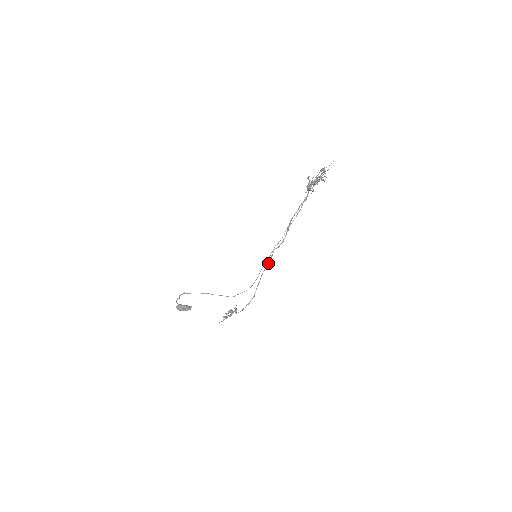
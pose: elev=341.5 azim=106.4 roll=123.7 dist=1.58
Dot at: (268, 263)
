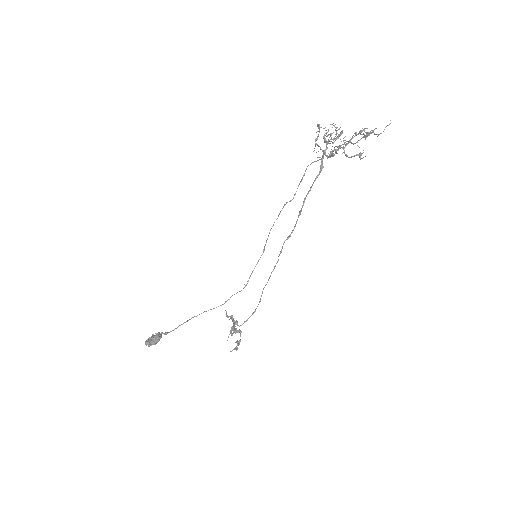
Dot at: occluded
